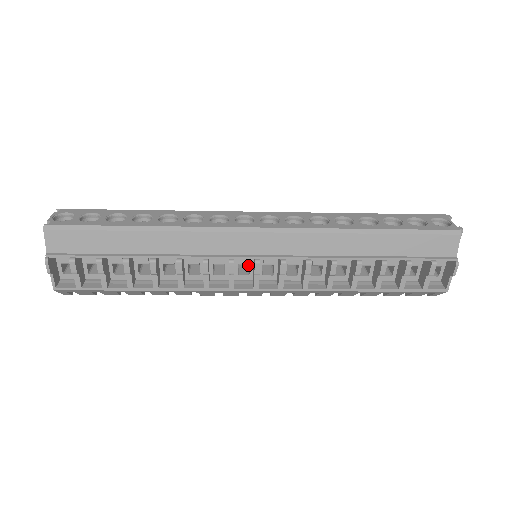
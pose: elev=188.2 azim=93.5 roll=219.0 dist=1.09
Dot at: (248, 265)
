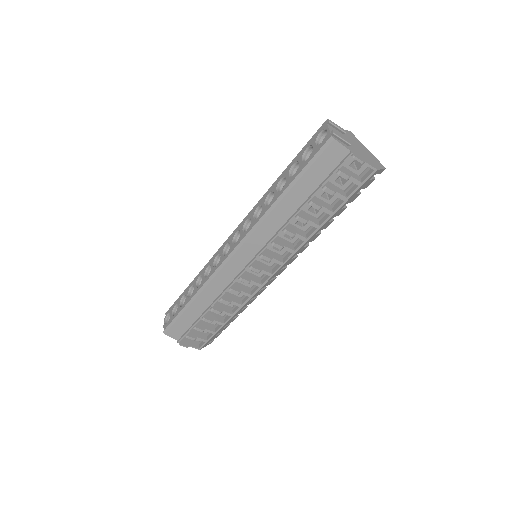
Dot at: occluded
